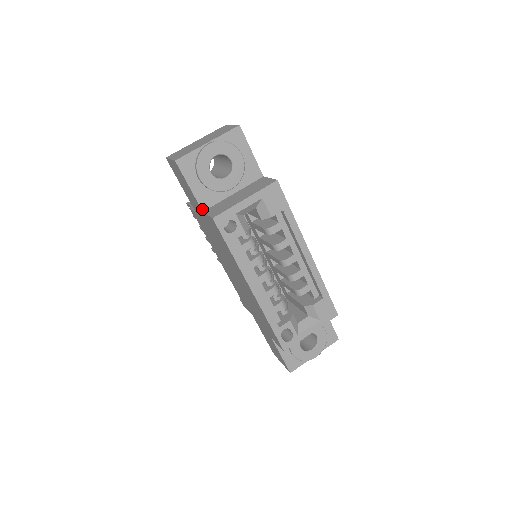
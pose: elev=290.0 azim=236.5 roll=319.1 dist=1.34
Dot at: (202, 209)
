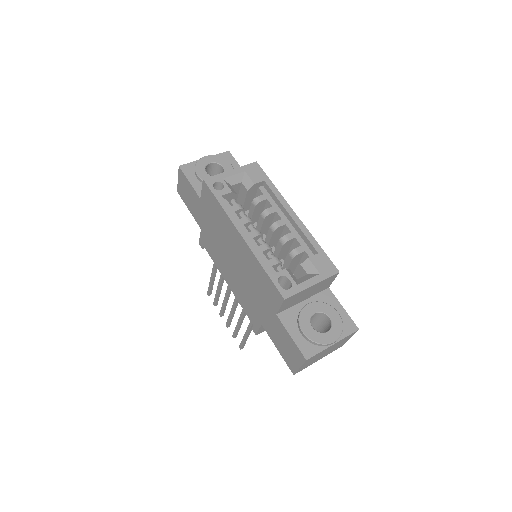
Dot at: (200, 197)
